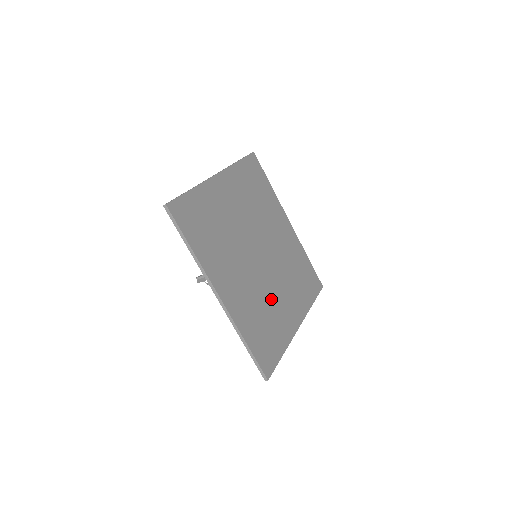
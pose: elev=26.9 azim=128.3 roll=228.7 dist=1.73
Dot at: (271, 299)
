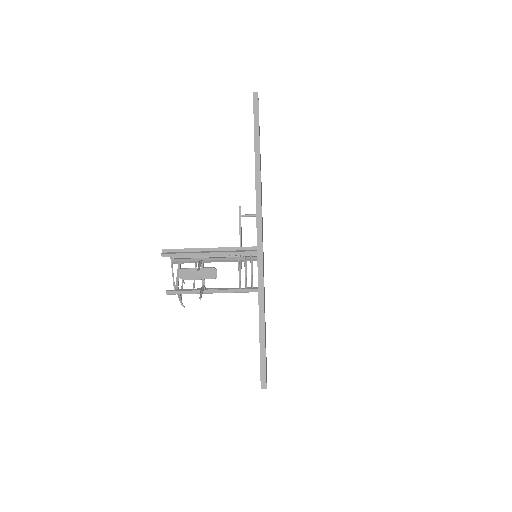
Dot at: occluded
